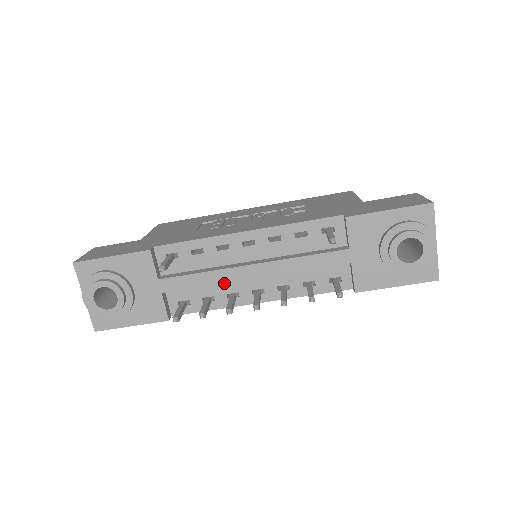
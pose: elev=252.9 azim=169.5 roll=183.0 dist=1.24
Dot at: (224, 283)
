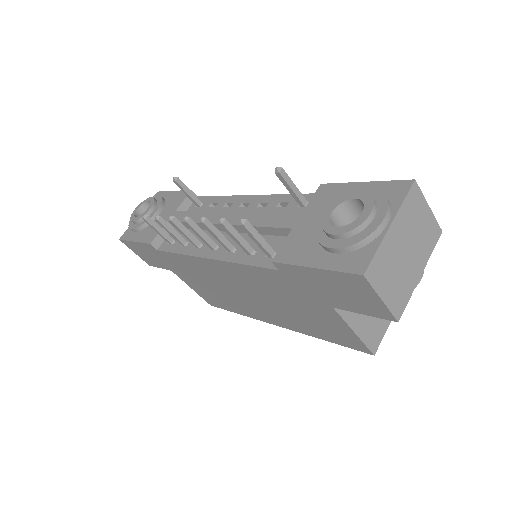
Dot at: occluded
